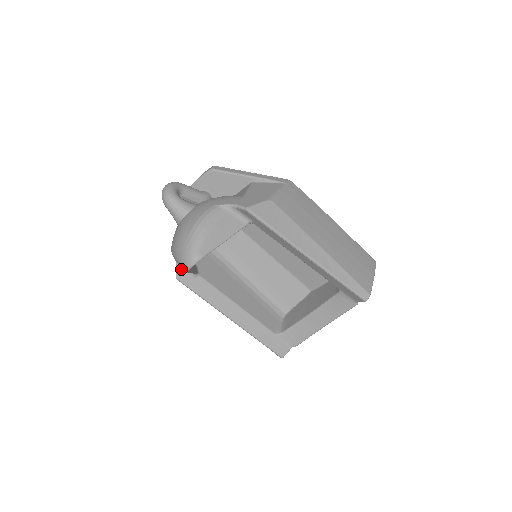
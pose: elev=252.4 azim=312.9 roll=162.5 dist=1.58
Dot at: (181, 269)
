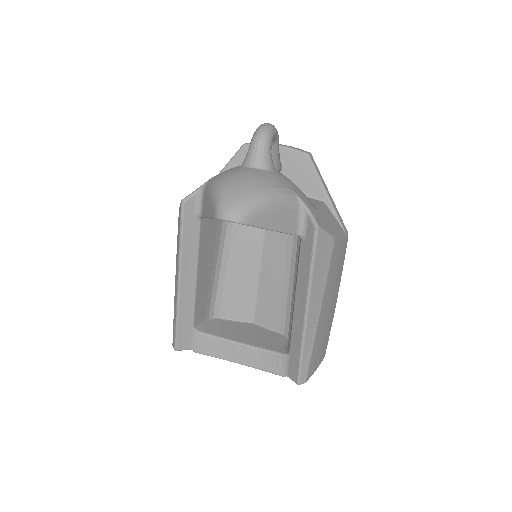
Dot at: (195, 199)
